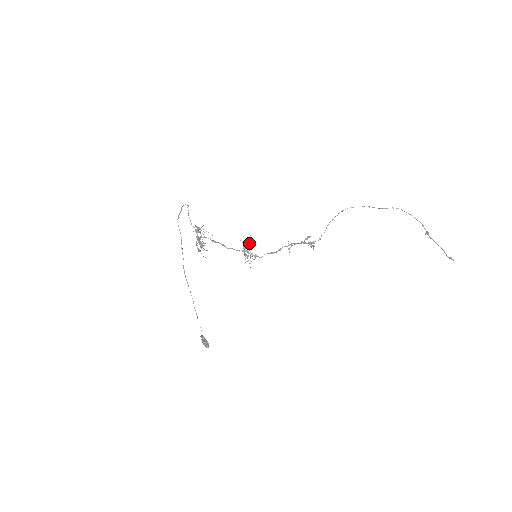
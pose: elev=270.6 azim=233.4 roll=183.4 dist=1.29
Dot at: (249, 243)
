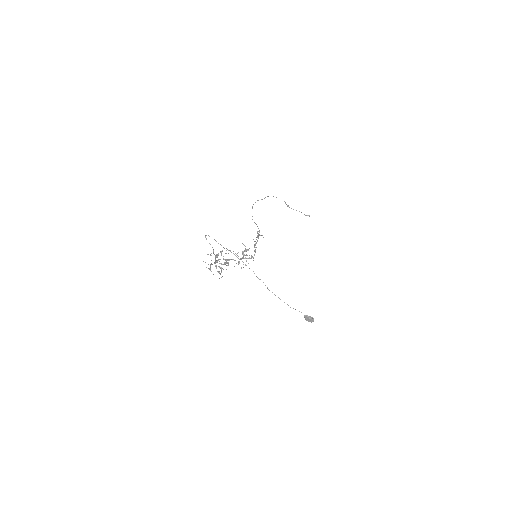
Dot at: occluded
